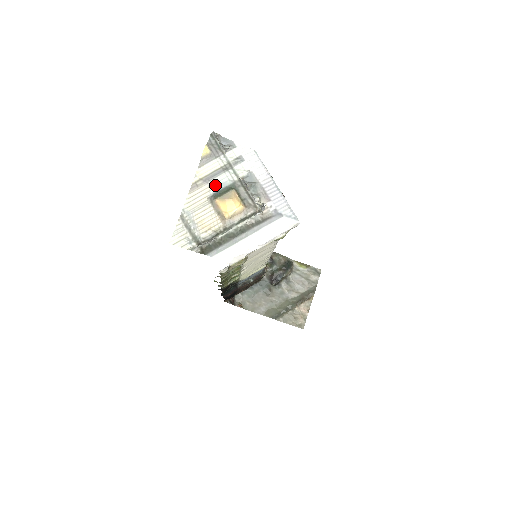
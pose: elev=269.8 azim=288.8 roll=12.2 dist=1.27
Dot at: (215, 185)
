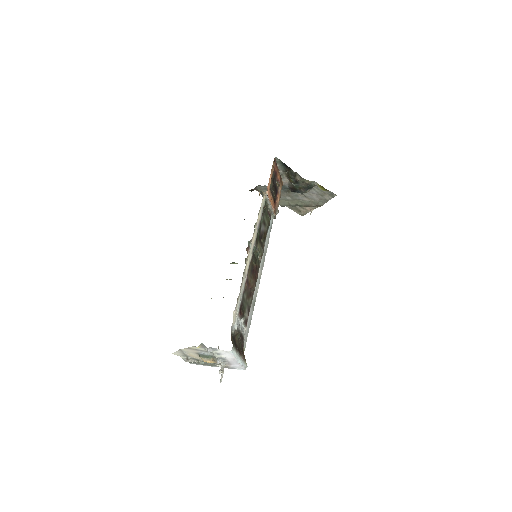
Dot at: (201, 352)
